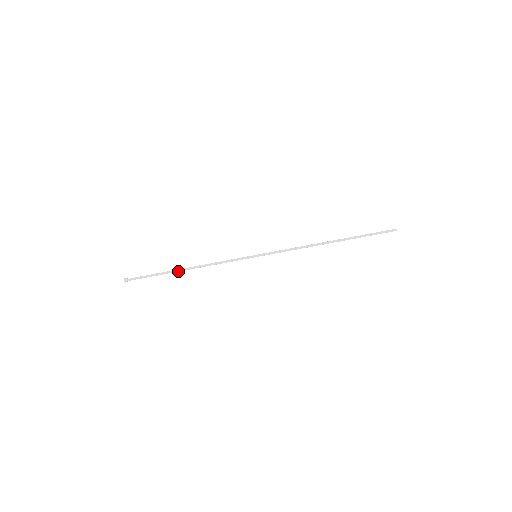
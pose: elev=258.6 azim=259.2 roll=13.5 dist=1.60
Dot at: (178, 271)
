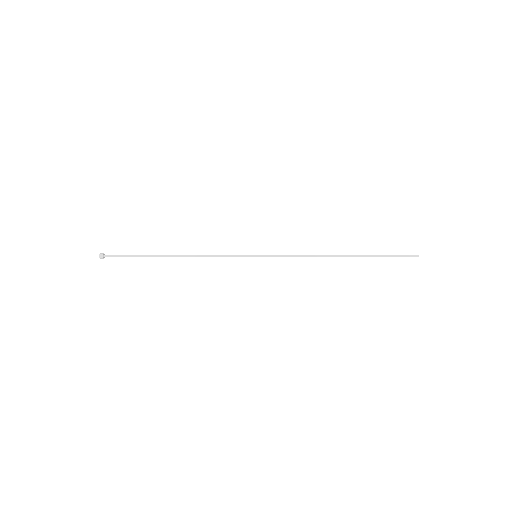
Dot at: (164, 256)
